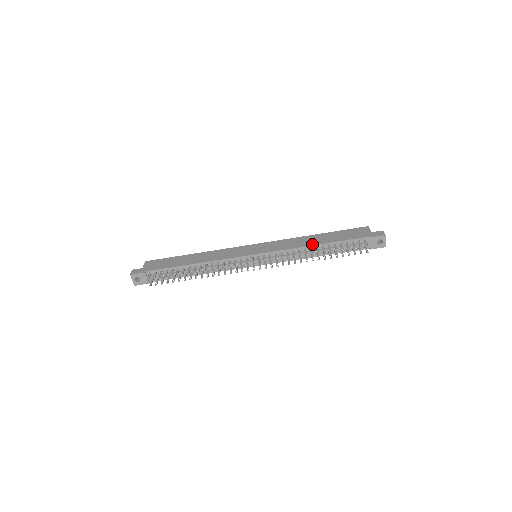
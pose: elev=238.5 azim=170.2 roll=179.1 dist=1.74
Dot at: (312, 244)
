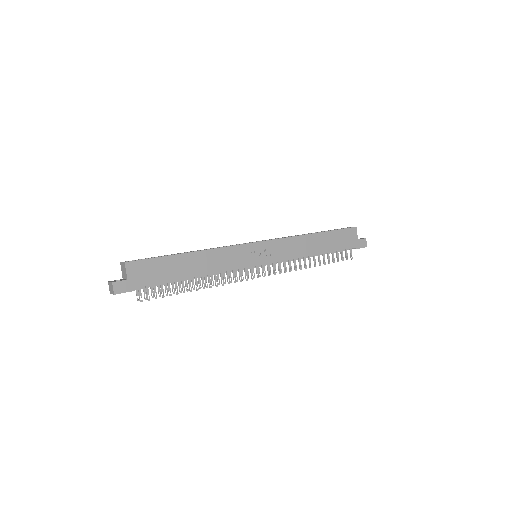
Dot at: (312, 253)
